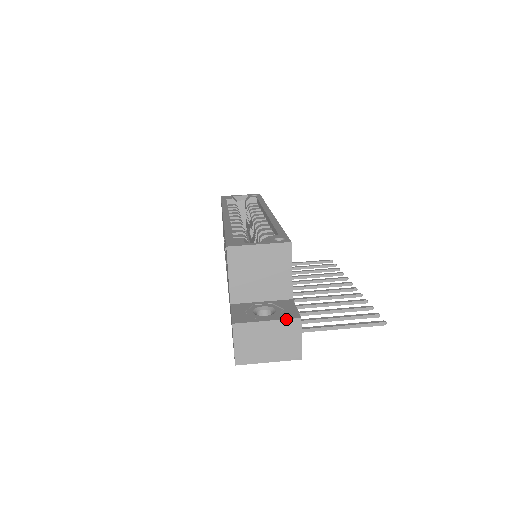
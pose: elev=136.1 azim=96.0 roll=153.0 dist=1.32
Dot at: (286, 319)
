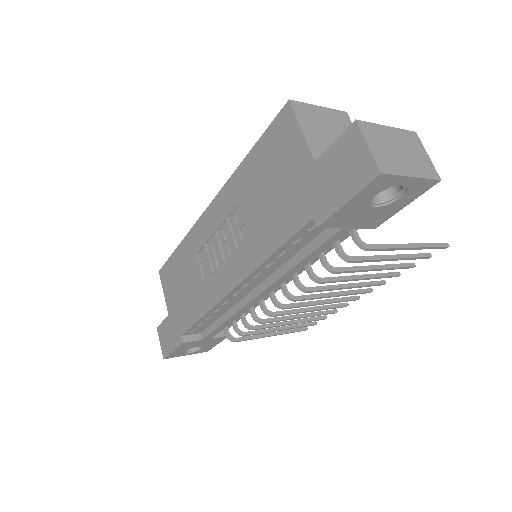
Dot at: (403, 129)
